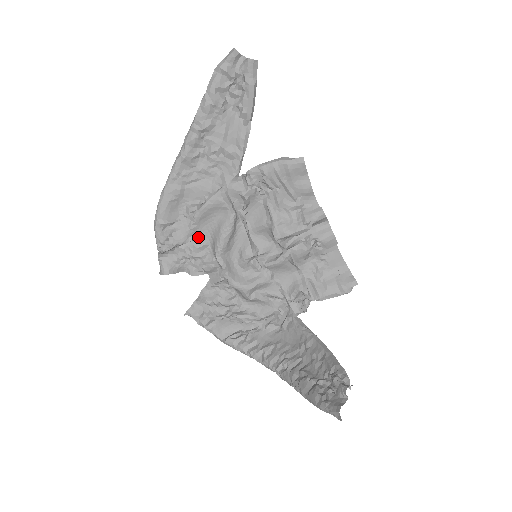
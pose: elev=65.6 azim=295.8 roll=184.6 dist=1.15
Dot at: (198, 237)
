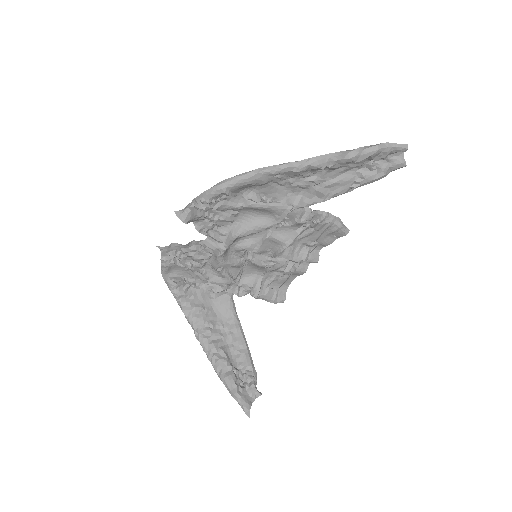
Dot at: (233, 214)
